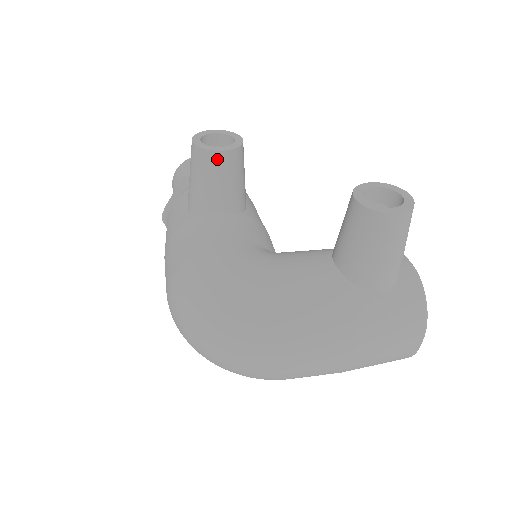
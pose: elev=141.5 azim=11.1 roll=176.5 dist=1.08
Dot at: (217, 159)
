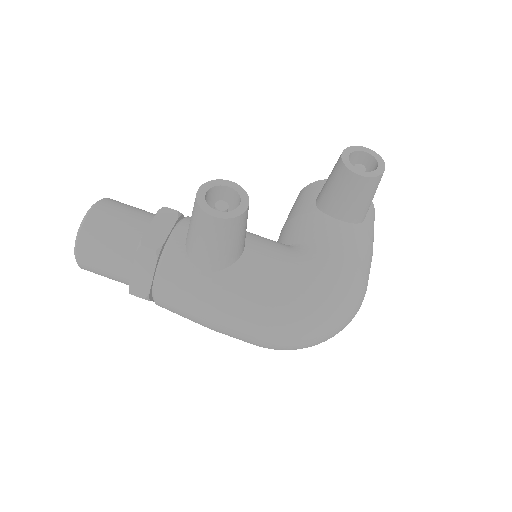
Dot at: (246, 216)
